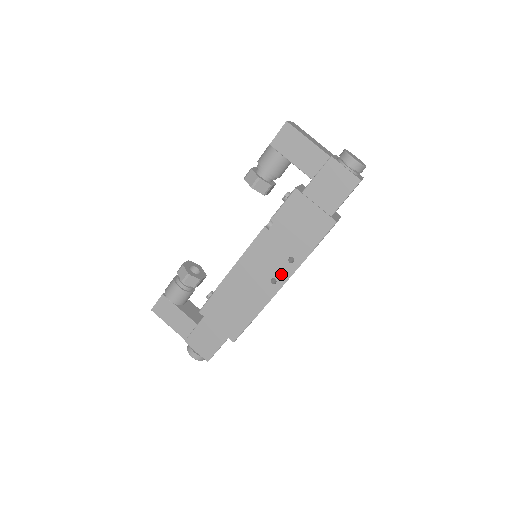
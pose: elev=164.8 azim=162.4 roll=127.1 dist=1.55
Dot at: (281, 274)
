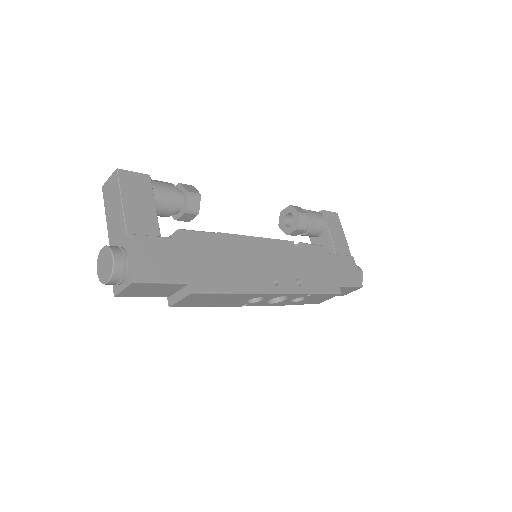
Dot at: (285, 283)
